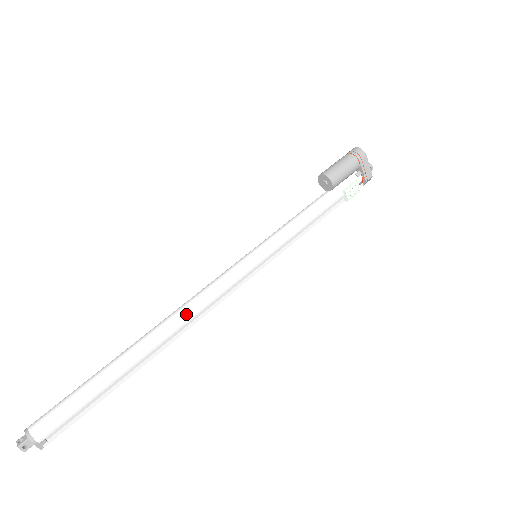
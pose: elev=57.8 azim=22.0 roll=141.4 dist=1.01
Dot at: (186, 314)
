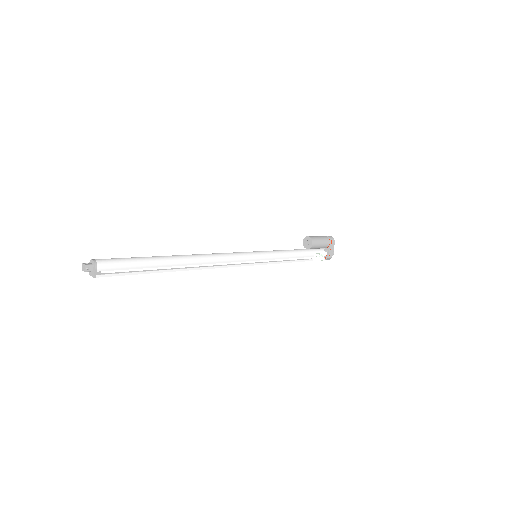
Dot at: (209, 258)
